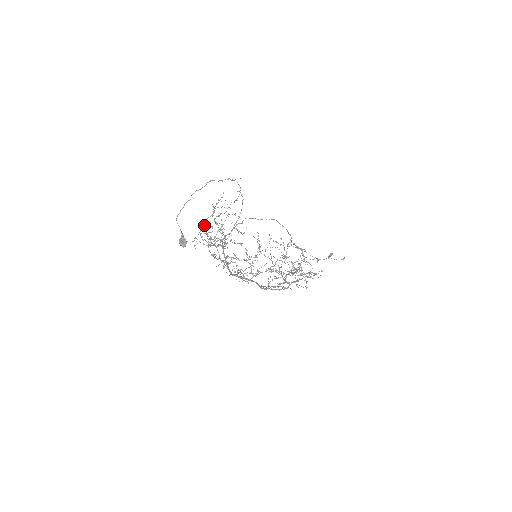
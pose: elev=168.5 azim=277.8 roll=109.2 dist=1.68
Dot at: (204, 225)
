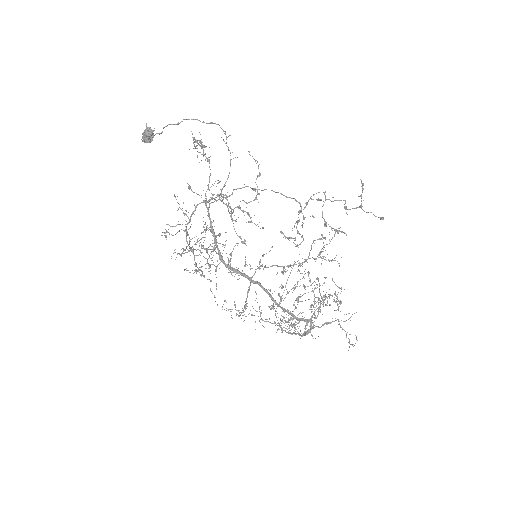
Dot at: (180, 254)
